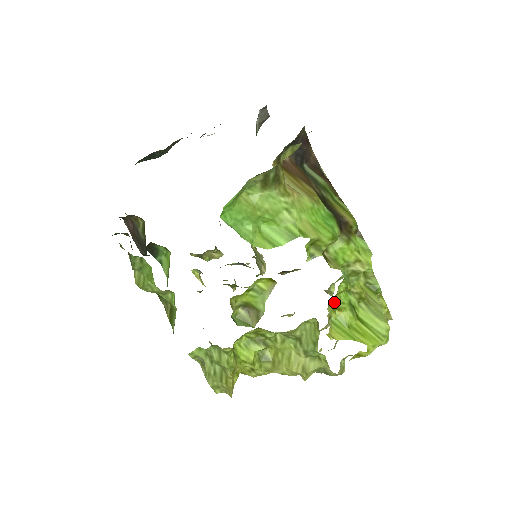
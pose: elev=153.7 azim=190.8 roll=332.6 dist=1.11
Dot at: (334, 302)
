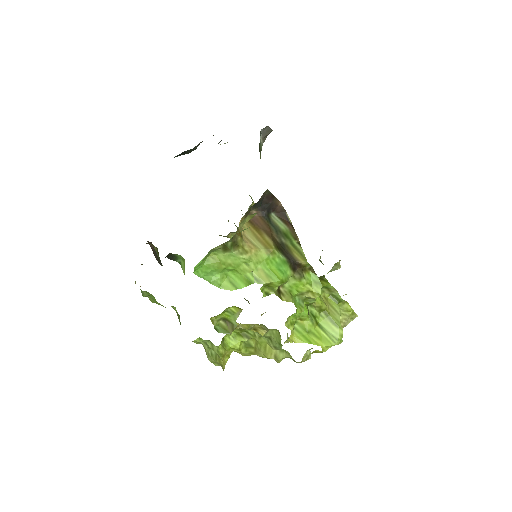
Dot at: (293, 318)
